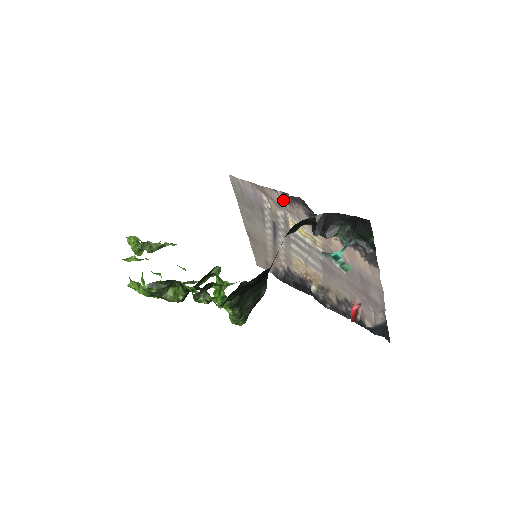
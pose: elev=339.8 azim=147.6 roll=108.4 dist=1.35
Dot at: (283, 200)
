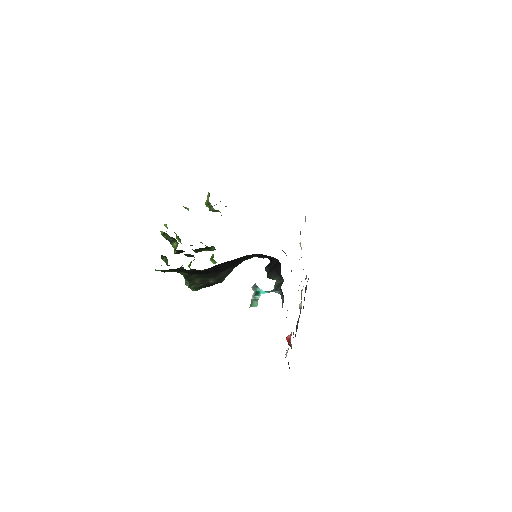
Dot at: occluded
